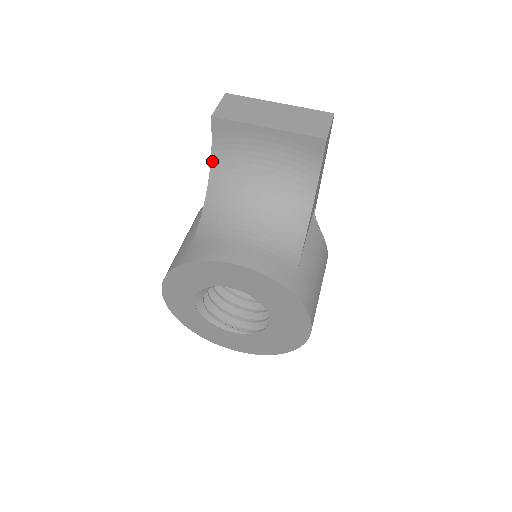
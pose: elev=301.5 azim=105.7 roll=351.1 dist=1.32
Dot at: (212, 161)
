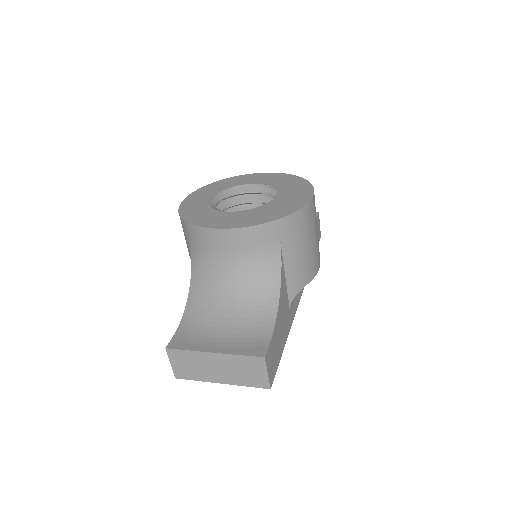
Dot at: occluded
